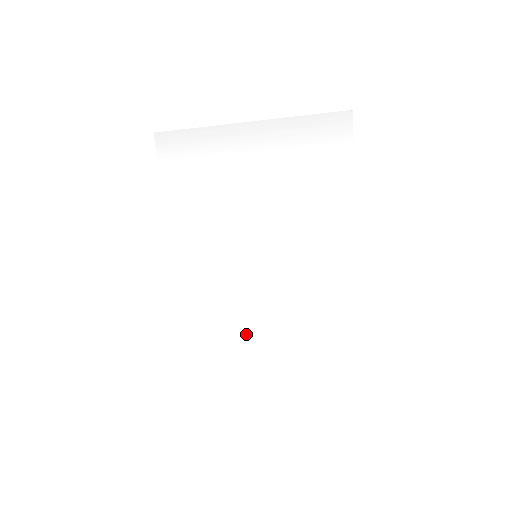
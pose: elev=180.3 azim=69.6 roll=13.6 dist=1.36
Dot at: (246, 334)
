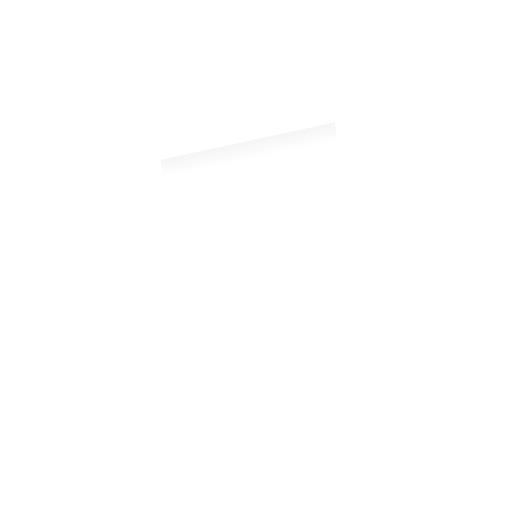
Dot at: (247, 340)
